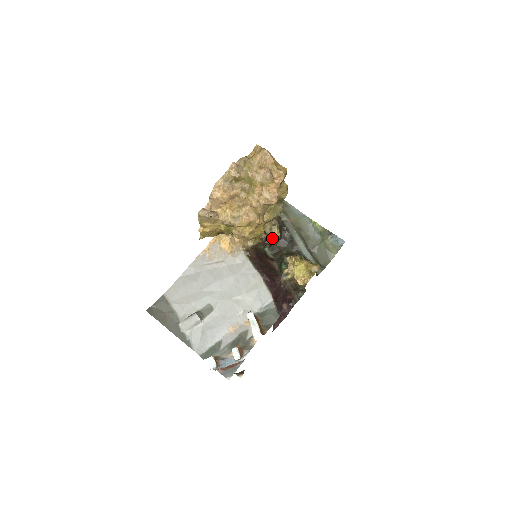
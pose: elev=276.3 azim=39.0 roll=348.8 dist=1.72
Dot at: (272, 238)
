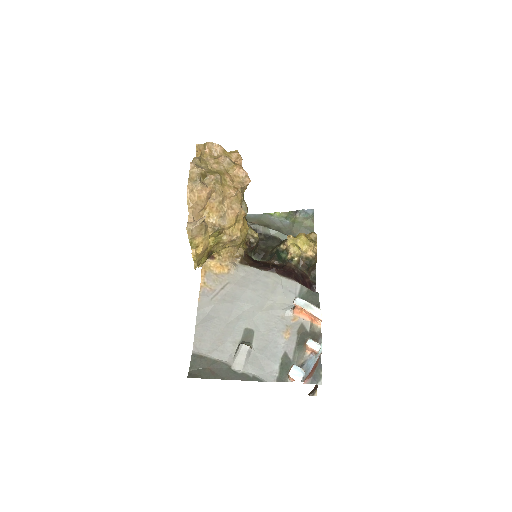
Dot at: (254, 239)
